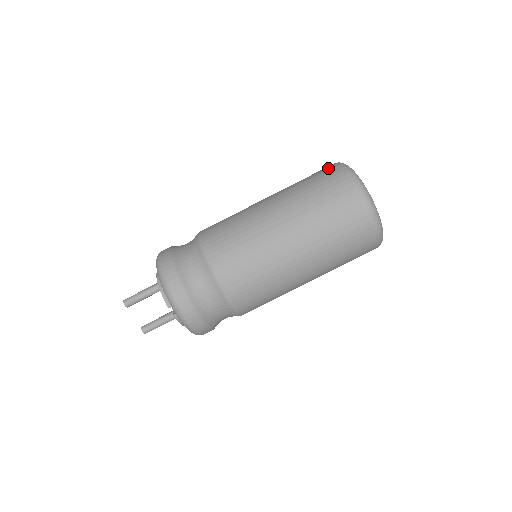
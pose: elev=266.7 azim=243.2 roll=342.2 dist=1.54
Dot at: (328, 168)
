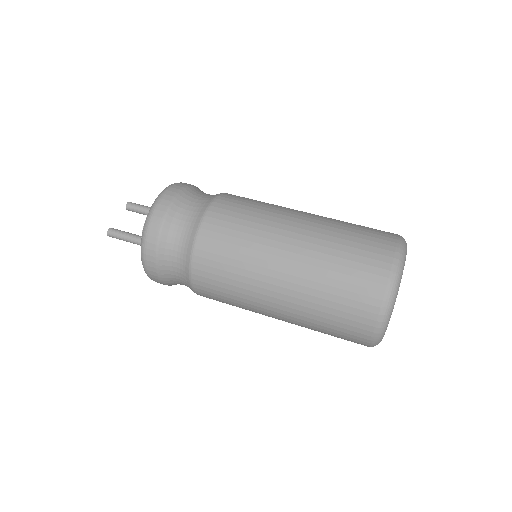
Dot at: occluded
